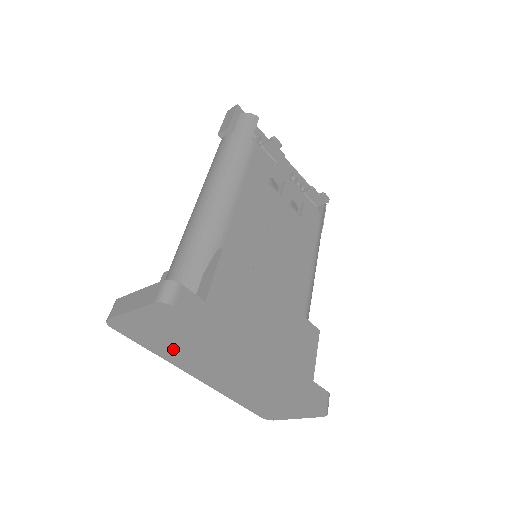
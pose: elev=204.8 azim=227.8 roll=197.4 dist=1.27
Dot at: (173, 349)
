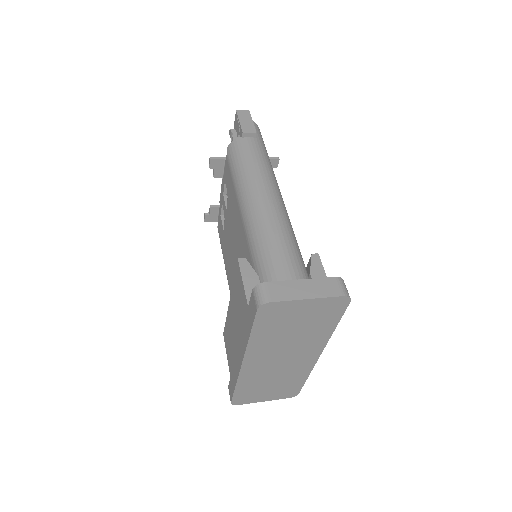
Dot at: (277, 336)
